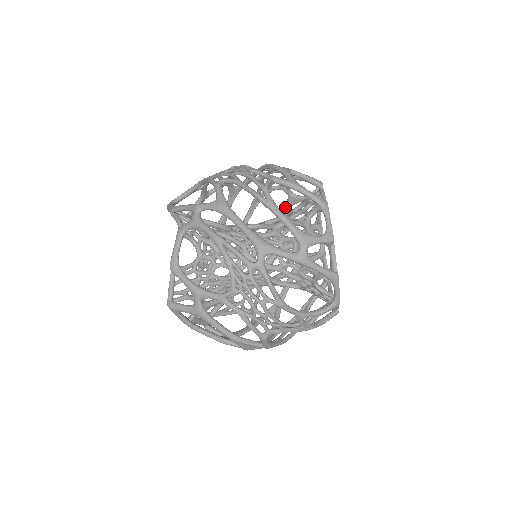
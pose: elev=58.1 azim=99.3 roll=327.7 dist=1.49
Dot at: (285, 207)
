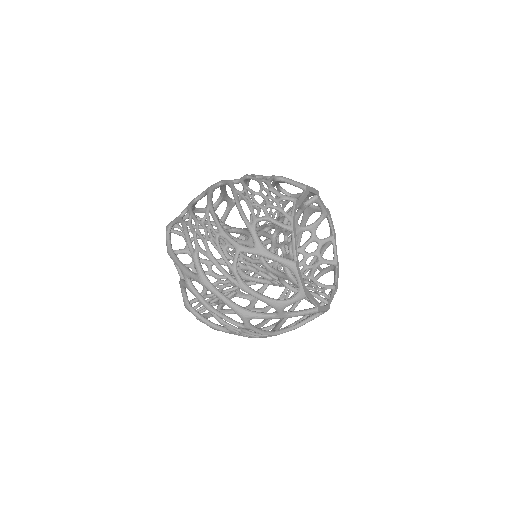
Dot at: (277, 182)
